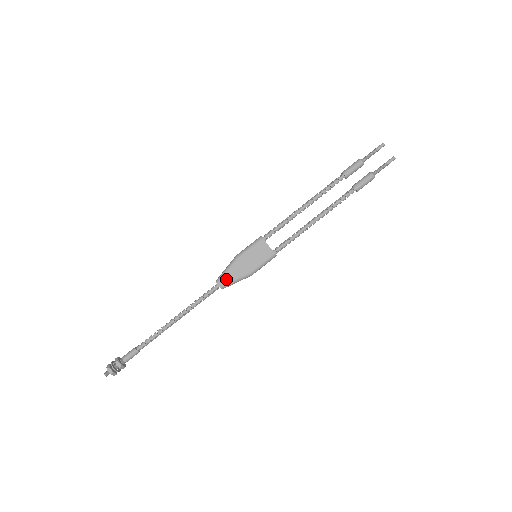
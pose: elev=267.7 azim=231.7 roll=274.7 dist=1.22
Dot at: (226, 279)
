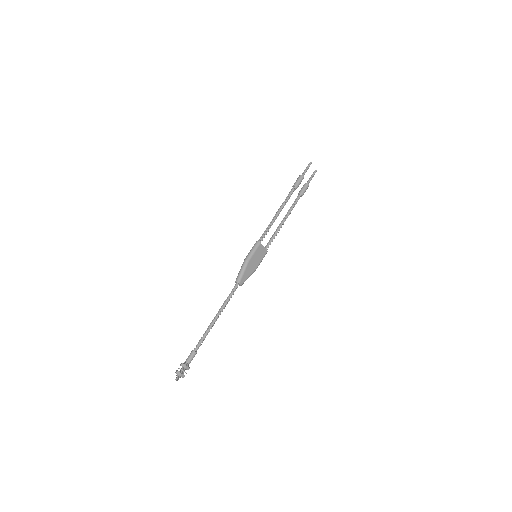
Dot at: (244, 279)
